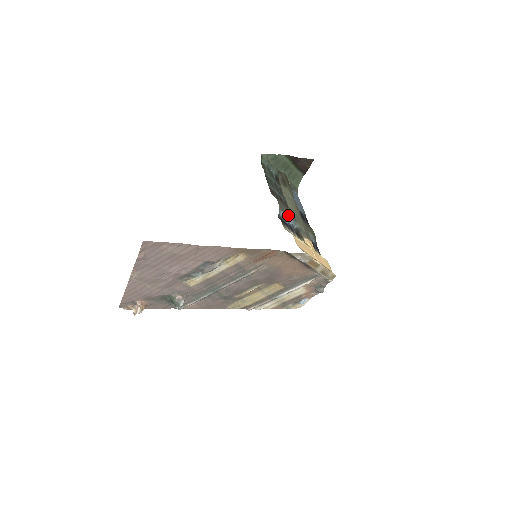
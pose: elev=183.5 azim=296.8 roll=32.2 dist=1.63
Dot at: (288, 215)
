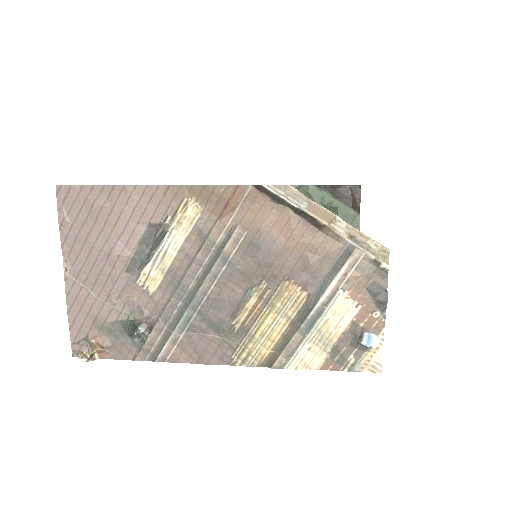
Dot at: occluded
